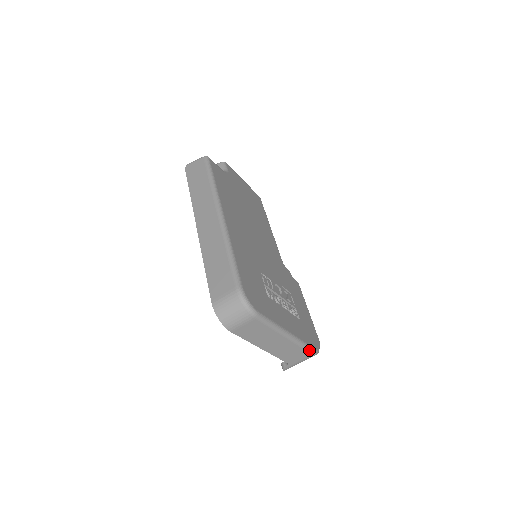
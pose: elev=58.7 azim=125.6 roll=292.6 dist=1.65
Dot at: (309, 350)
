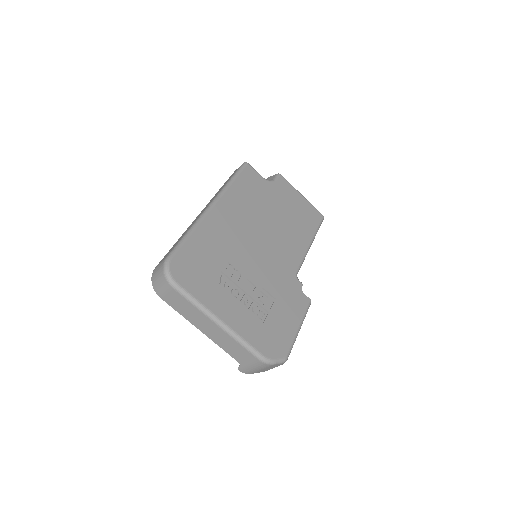
Dot at: (252, 352)
